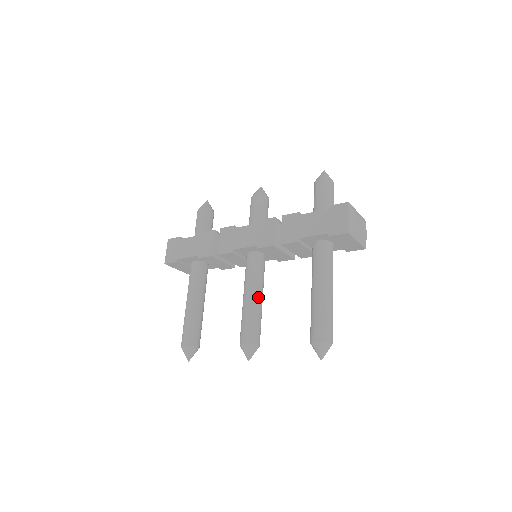
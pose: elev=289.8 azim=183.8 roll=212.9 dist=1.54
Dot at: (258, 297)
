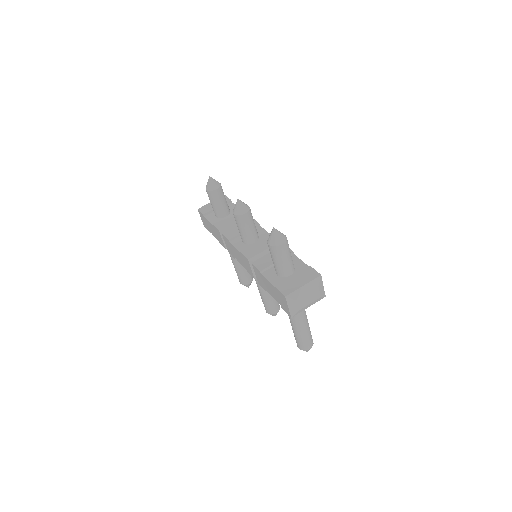
Dot at: occluded
